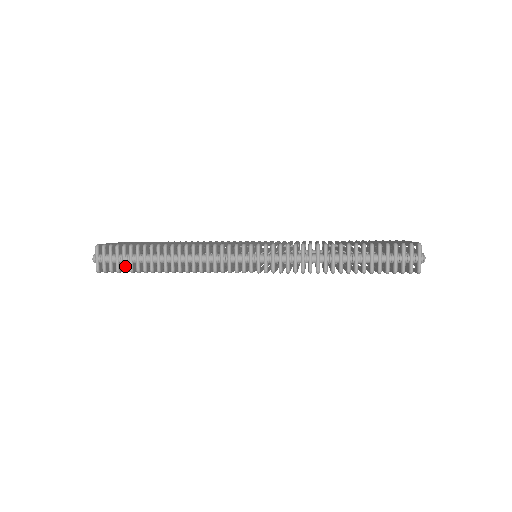
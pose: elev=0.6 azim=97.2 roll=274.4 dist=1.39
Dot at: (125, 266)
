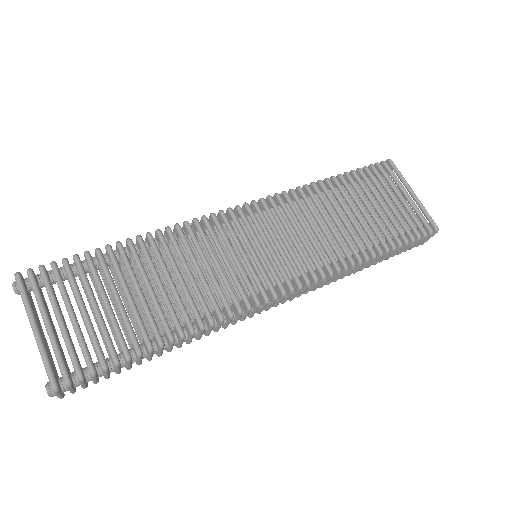
Dot at: (109, 376)
